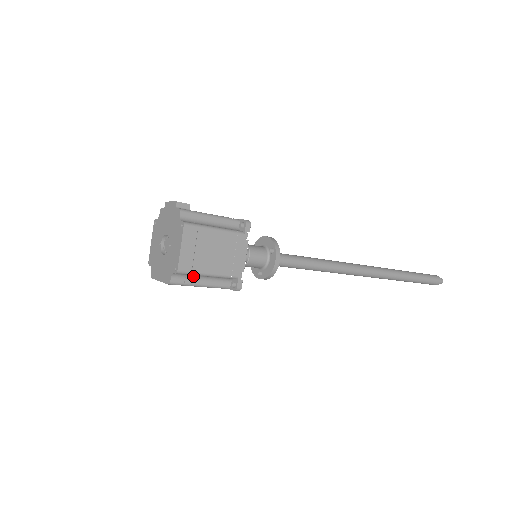
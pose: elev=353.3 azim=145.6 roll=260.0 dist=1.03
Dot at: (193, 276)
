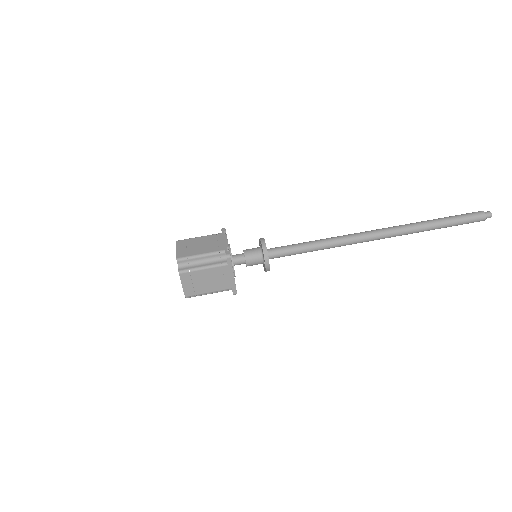
Dot at: (194, 263)
